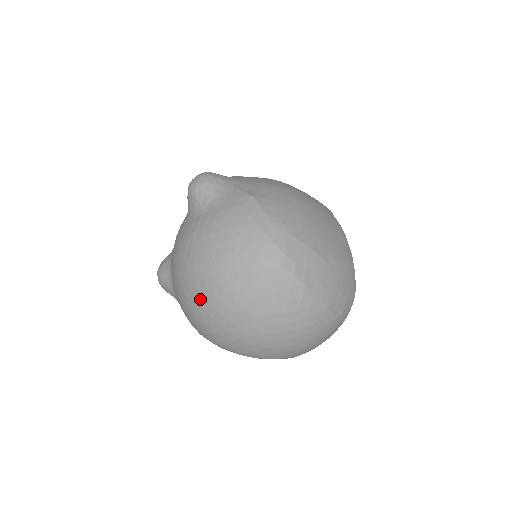
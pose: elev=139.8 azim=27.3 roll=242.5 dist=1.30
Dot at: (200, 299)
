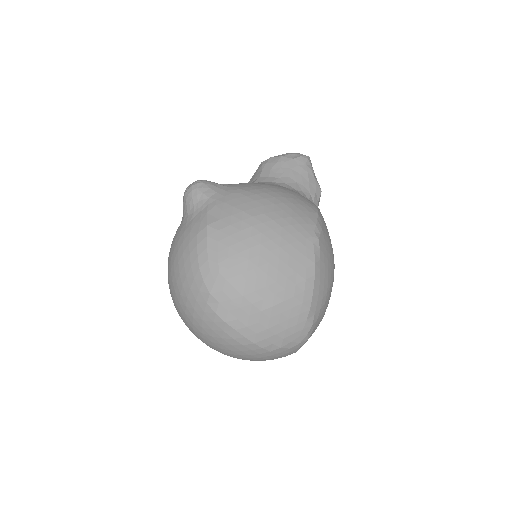
Dot at: occluded
